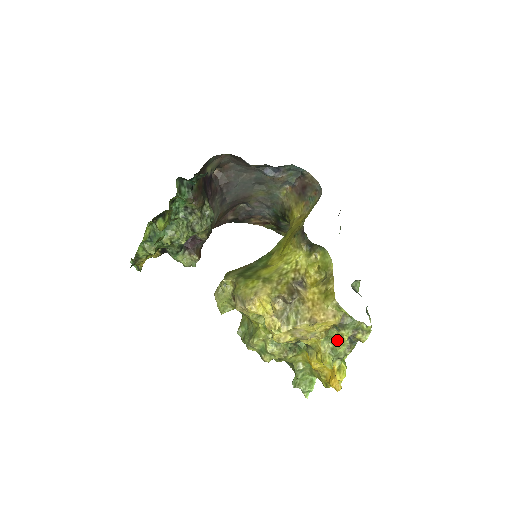
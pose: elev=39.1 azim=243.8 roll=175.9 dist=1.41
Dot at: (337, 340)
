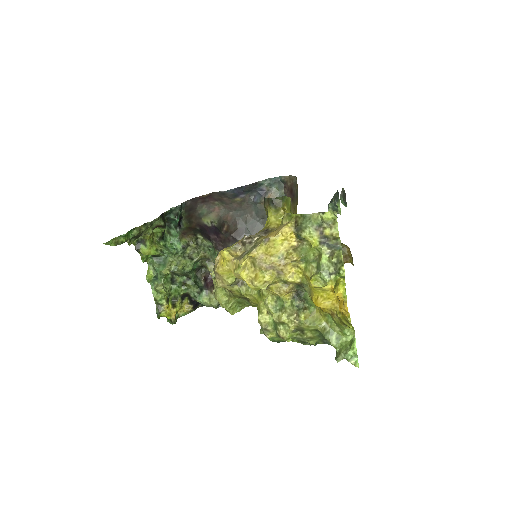
Dot at: (318, 256)
